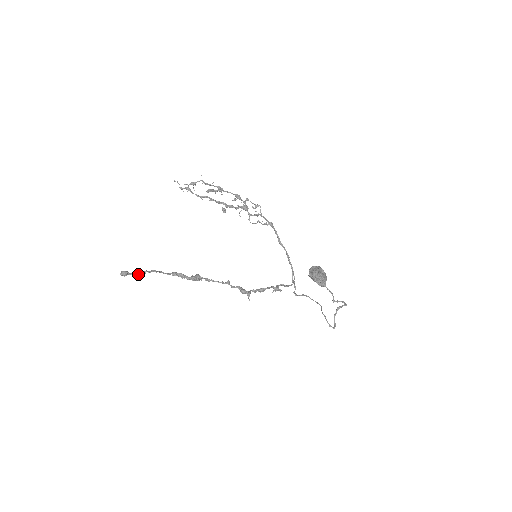
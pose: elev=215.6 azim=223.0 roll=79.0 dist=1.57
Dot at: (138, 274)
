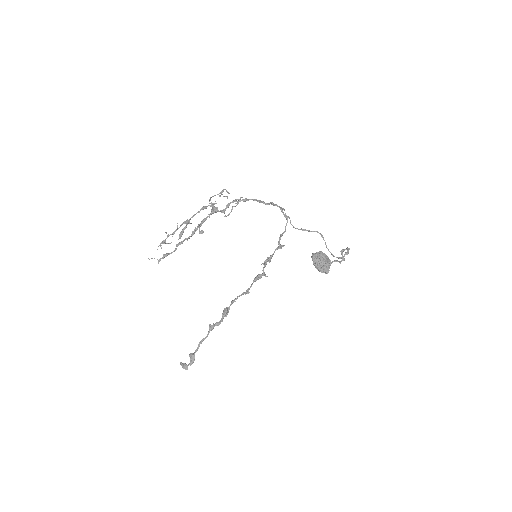
Dot at: (194, 360)
